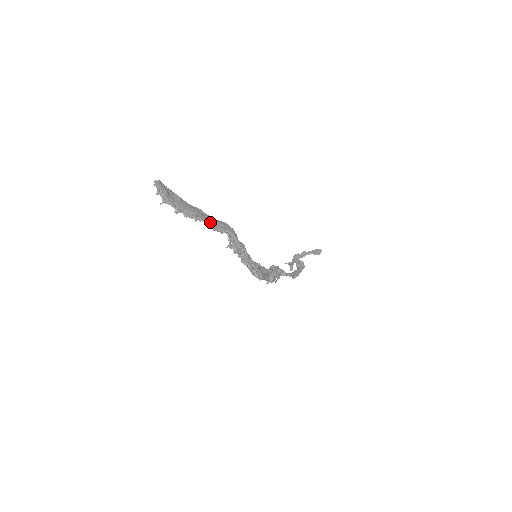
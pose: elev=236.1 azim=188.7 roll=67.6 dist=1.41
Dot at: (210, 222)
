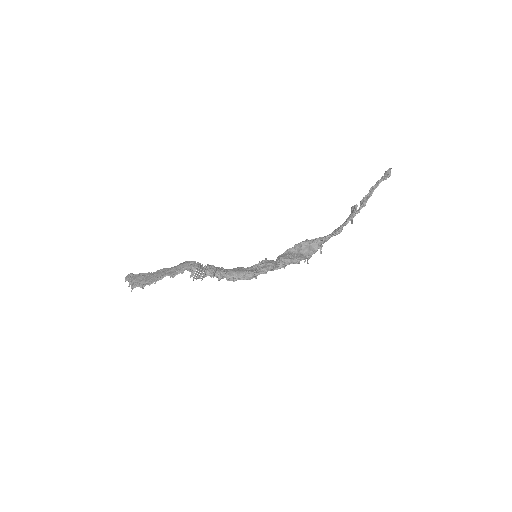
Dot at: (169, 273)
